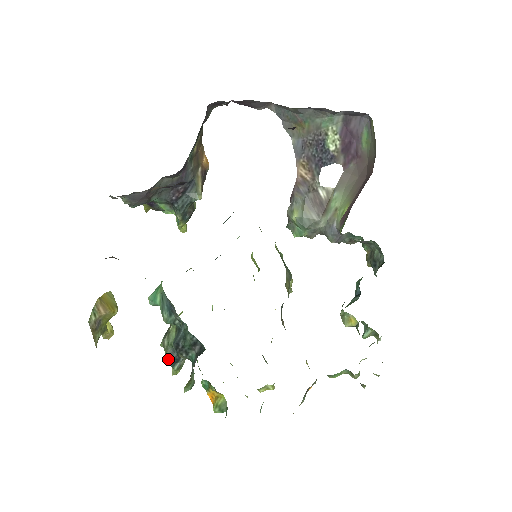
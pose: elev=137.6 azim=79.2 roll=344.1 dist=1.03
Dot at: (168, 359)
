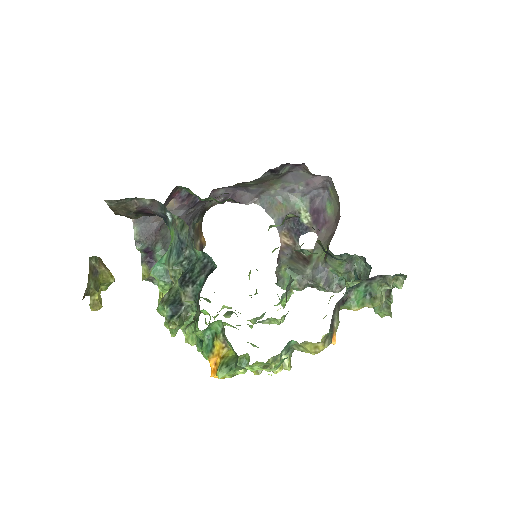
Dot at: (167, 310)
